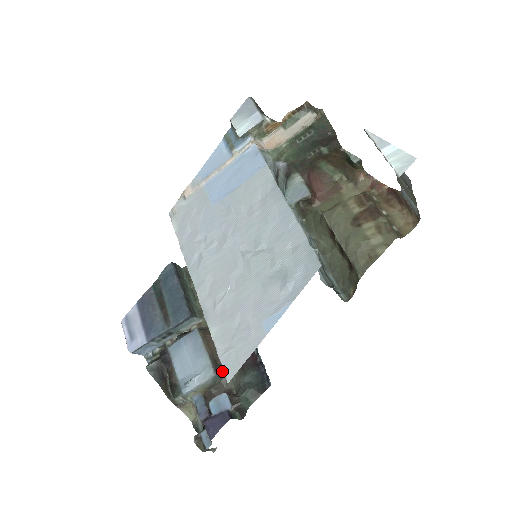
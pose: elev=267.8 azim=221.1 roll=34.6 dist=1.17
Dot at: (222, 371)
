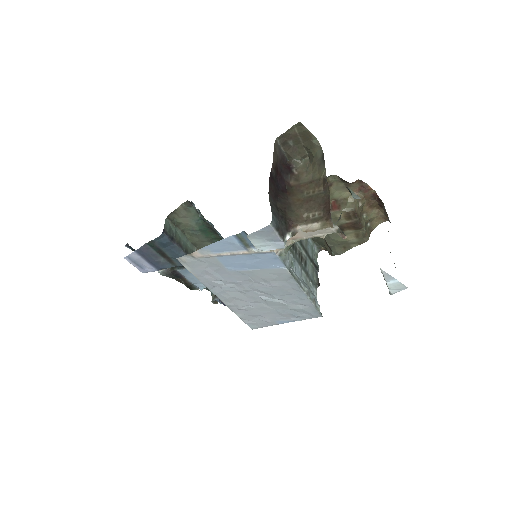
Dot at: occluded
